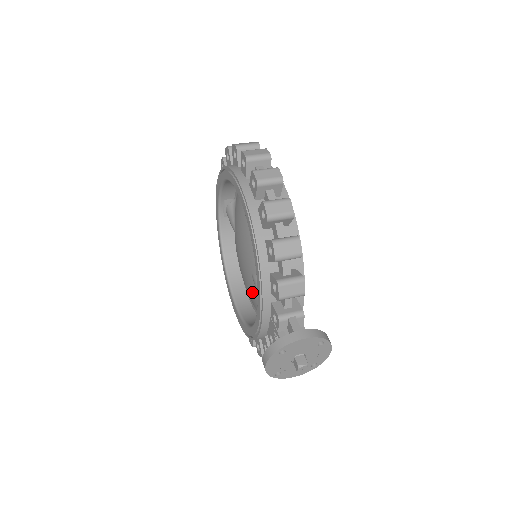
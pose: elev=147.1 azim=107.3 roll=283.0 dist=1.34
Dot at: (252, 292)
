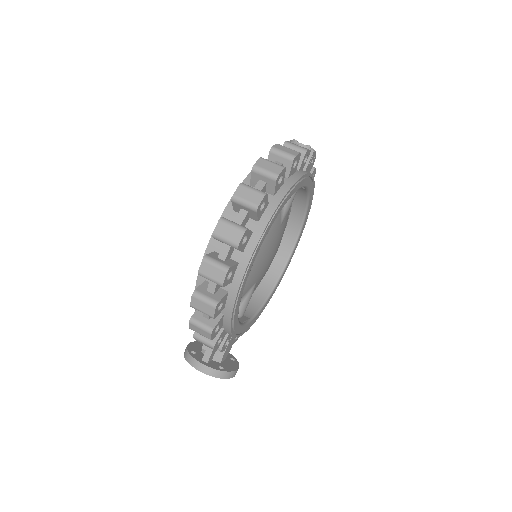
Dot at: occluded
